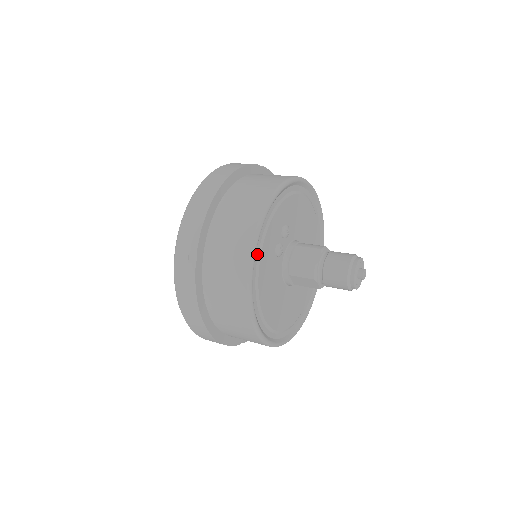
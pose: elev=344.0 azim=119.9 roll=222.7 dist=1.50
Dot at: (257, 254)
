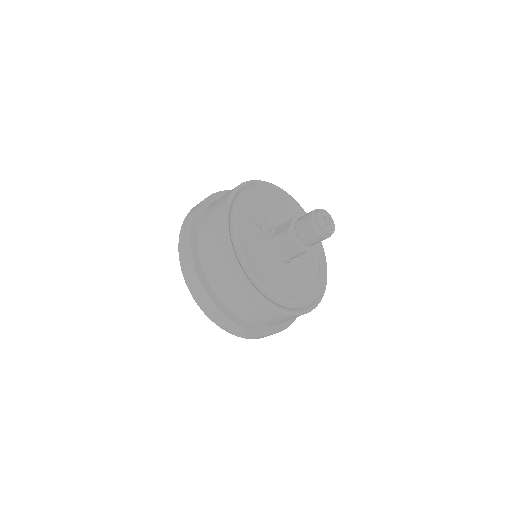
Dot at: (233, 228)
